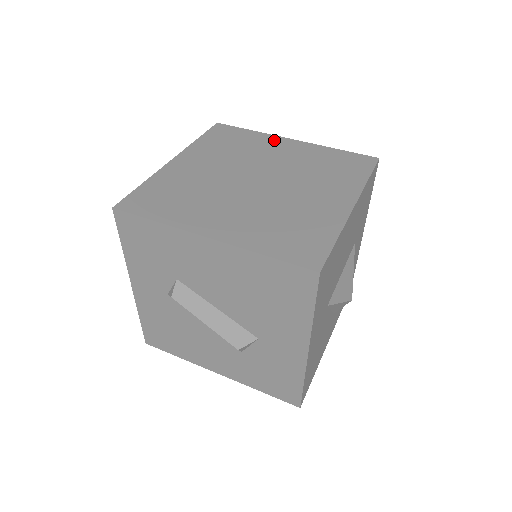
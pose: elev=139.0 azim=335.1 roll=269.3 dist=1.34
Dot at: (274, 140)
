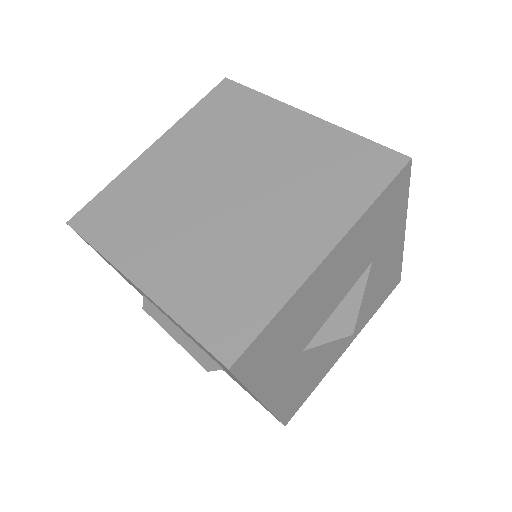
Dot at: (280, 114)
